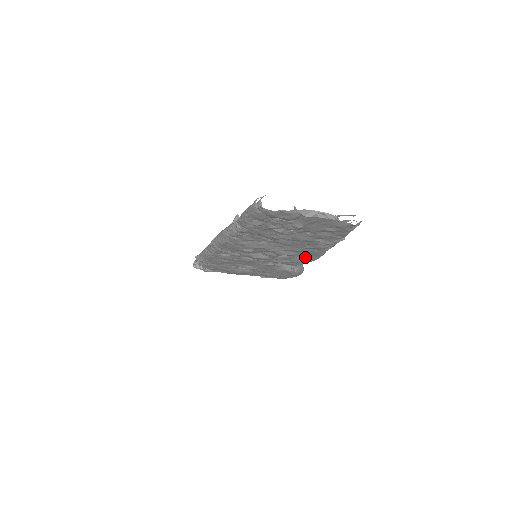
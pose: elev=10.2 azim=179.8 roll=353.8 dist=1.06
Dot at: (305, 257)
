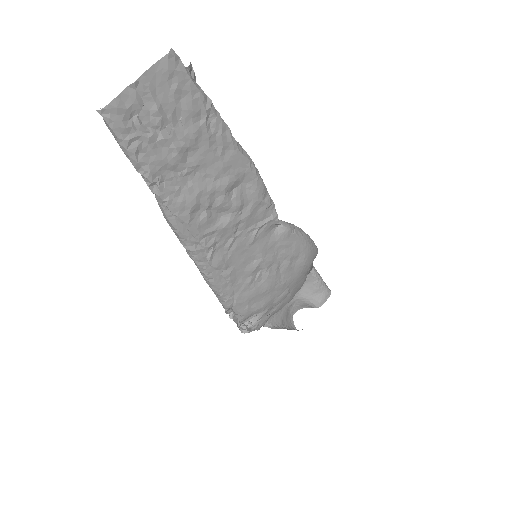
Dot at: (248, 180)
